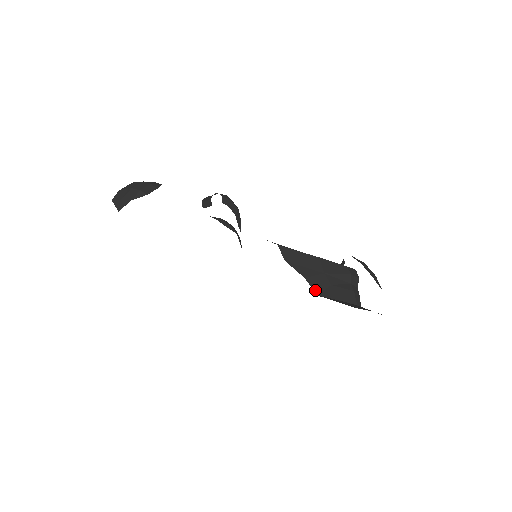
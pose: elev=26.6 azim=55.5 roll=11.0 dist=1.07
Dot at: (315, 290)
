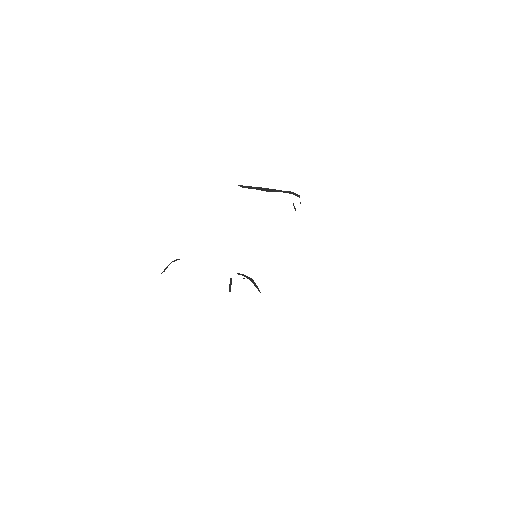
Dot at: occluded
